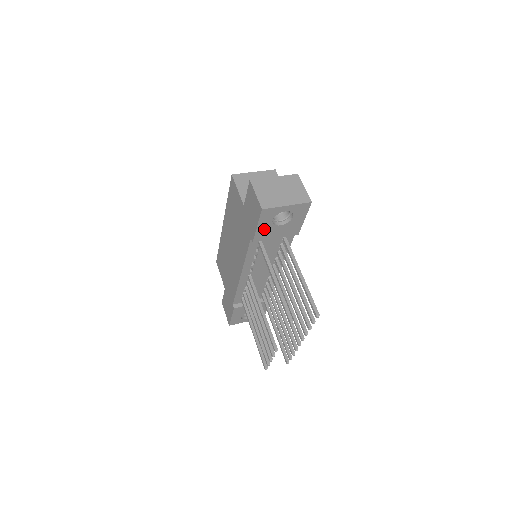
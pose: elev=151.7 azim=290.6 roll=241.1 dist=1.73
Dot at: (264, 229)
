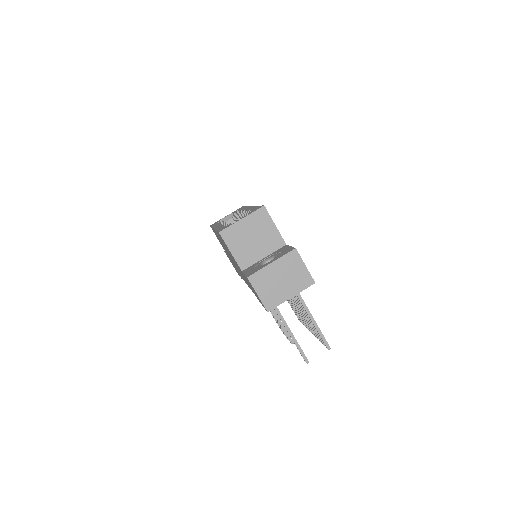
Dot at: occluded
